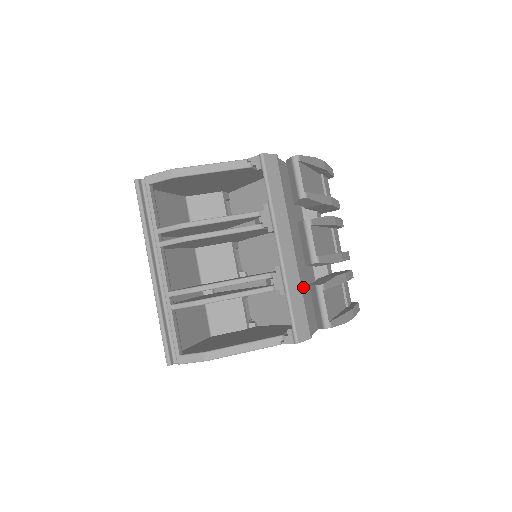
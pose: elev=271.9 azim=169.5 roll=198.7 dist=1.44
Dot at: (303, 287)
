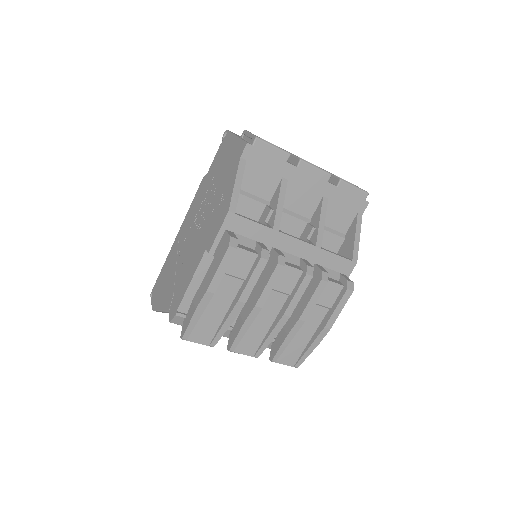
Dot at: occluded
